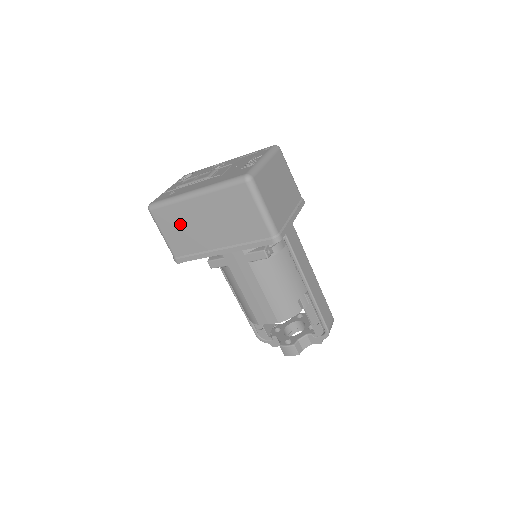
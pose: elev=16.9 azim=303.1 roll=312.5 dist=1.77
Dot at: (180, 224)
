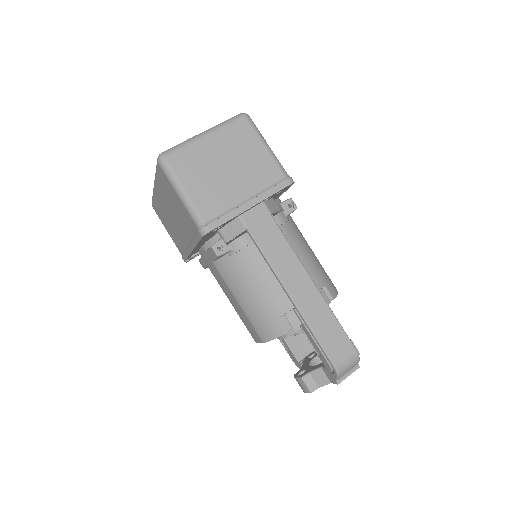
Dot at: (165, 218)
